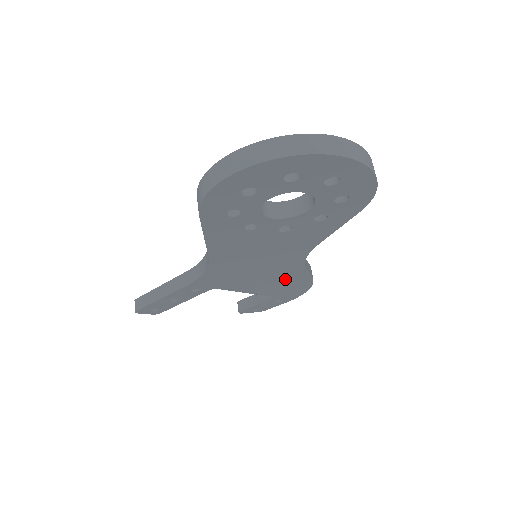
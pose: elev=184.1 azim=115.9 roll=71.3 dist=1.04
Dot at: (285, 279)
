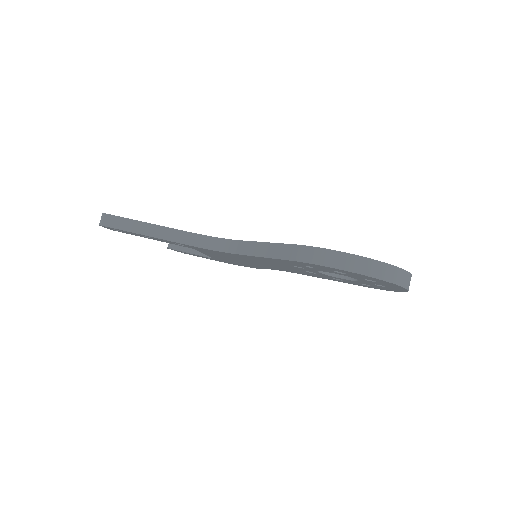
Dot at: occluded
